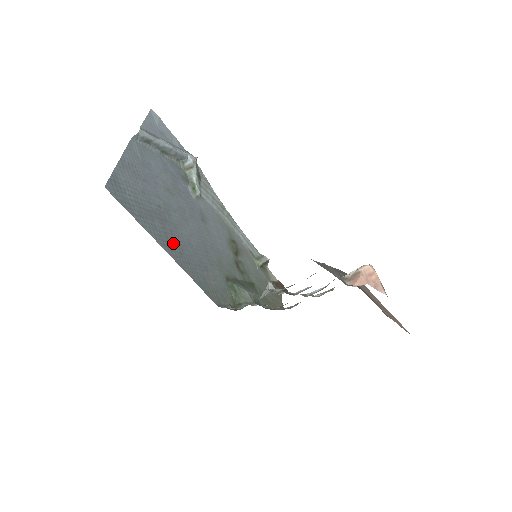
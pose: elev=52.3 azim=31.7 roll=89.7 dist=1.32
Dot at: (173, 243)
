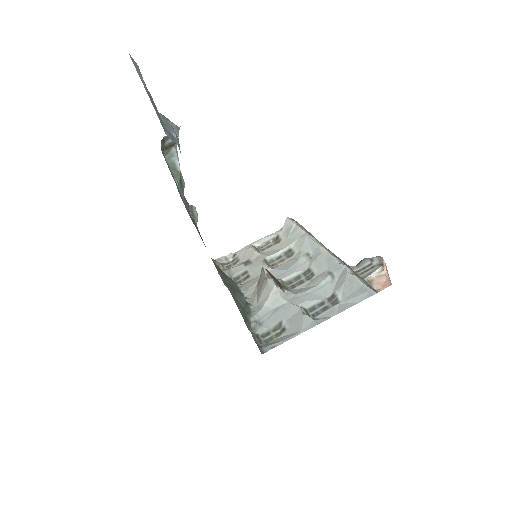
Dot at: occluded
